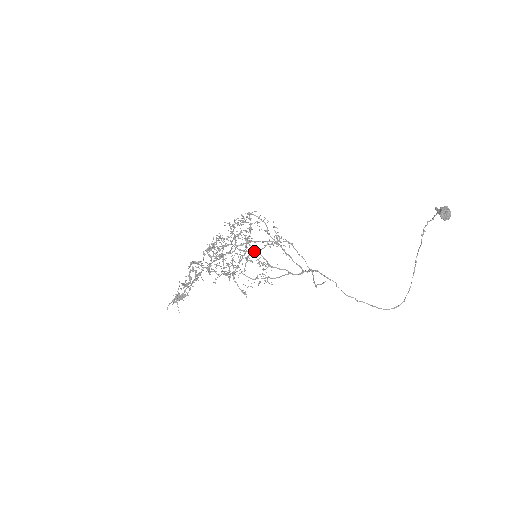
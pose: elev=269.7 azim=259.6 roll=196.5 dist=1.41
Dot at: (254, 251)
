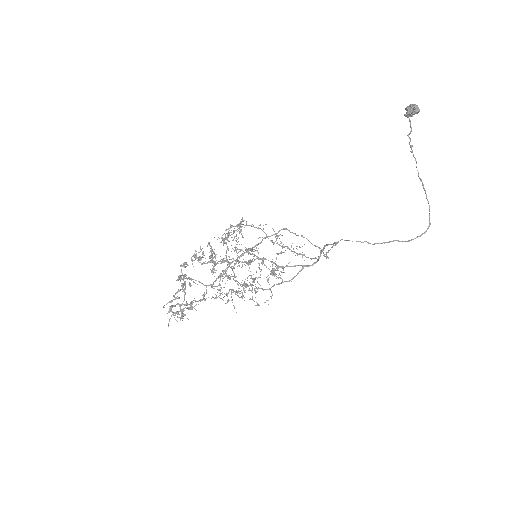
Dot at: (257, 258)
